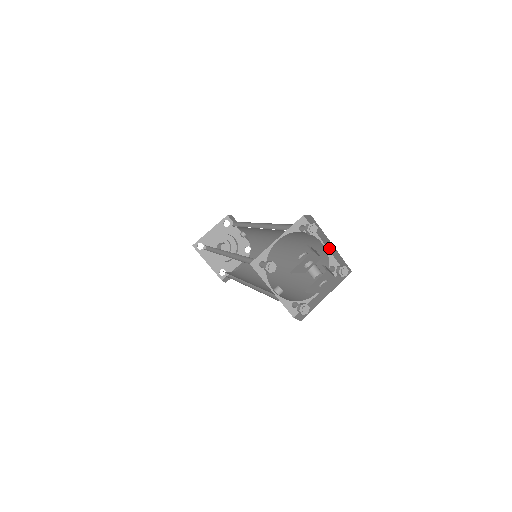
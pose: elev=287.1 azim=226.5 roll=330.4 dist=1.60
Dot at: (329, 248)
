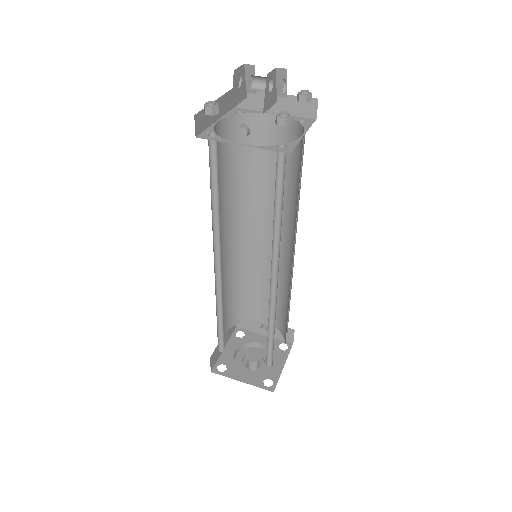
Dot at: (282, 110)
